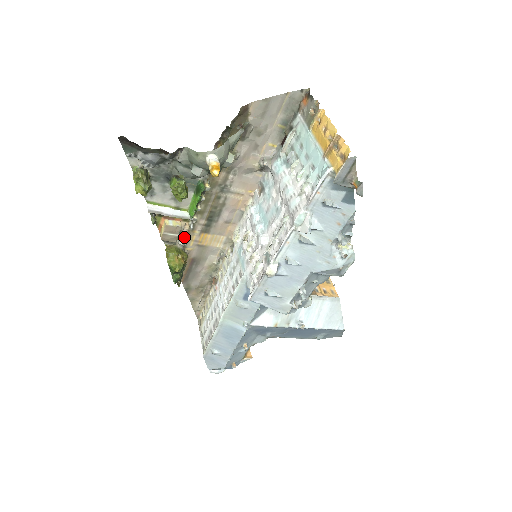
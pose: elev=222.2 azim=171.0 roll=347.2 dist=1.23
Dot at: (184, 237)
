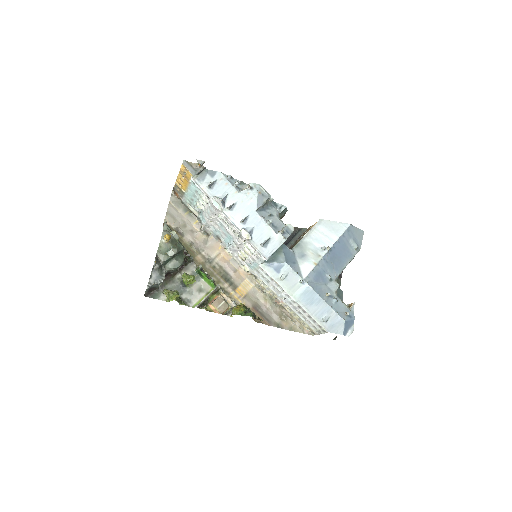
Dot at: (231, 302)
